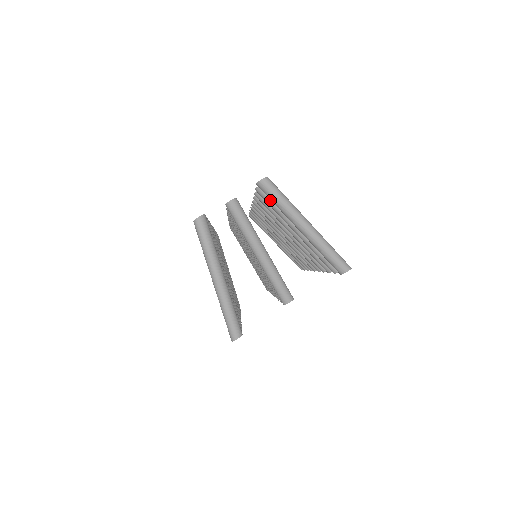
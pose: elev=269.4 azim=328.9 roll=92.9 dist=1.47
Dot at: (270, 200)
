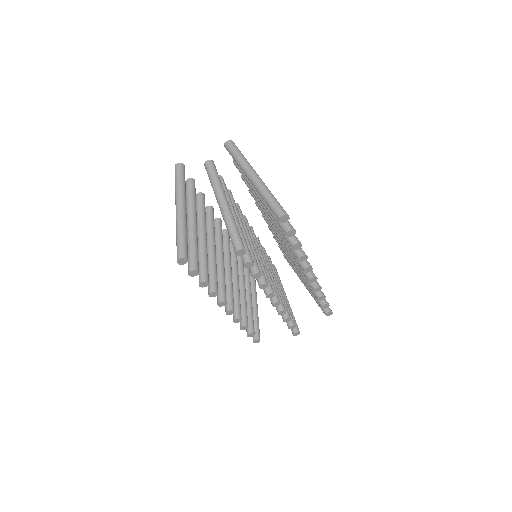
Dot at: occluded
